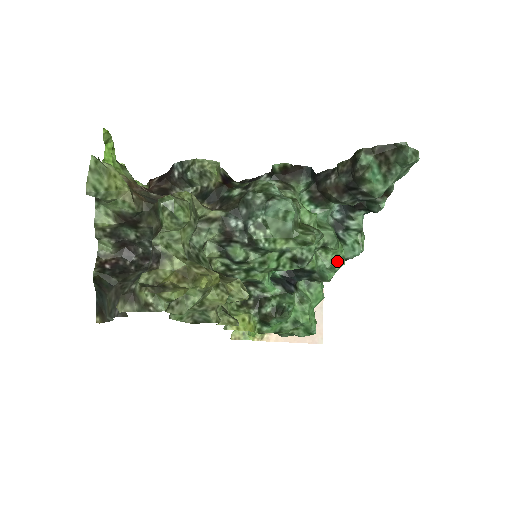
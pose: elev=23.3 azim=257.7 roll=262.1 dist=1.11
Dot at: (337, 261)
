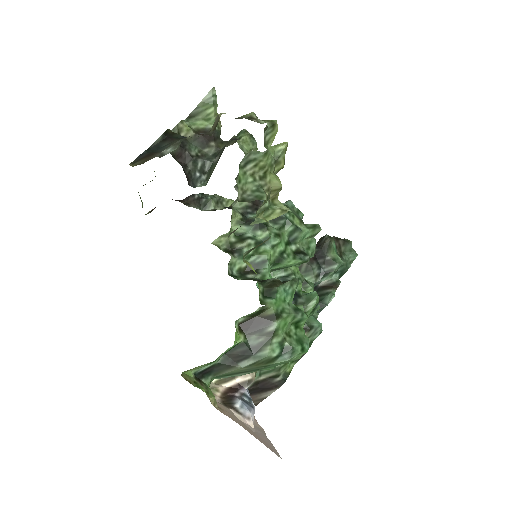
Dot at: occluded
